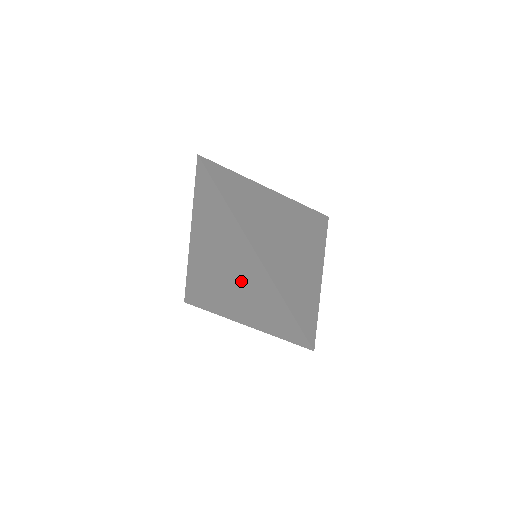
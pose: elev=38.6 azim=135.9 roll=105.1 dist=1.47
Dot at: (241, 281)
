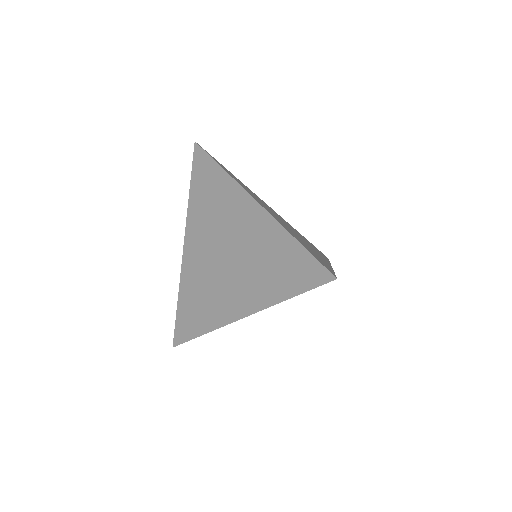
Dot at: (242, 253)
